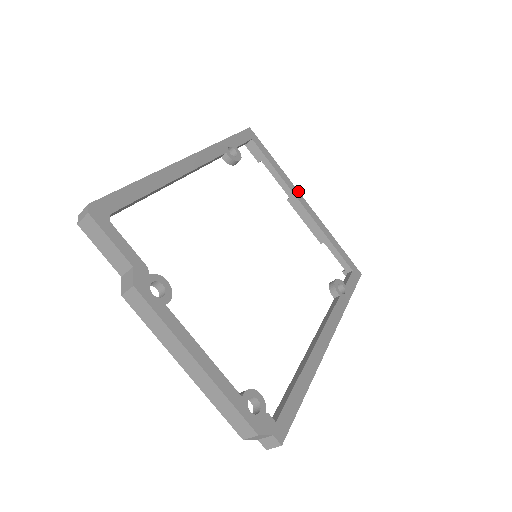
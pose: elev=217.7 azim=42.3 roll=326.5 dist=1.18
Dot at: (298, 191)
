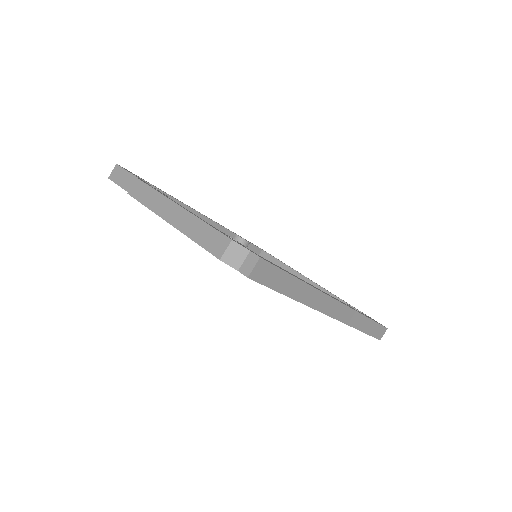
Dot at: occluded
